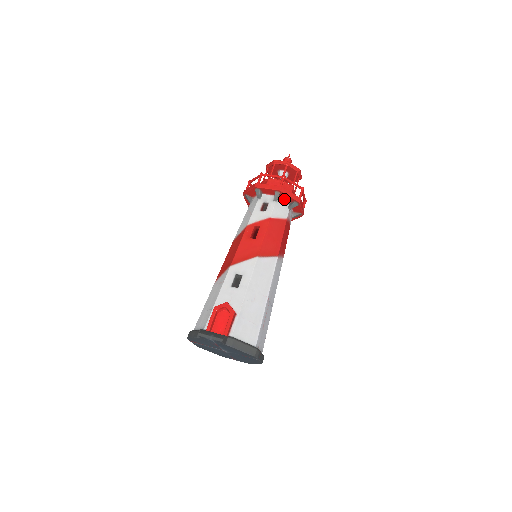
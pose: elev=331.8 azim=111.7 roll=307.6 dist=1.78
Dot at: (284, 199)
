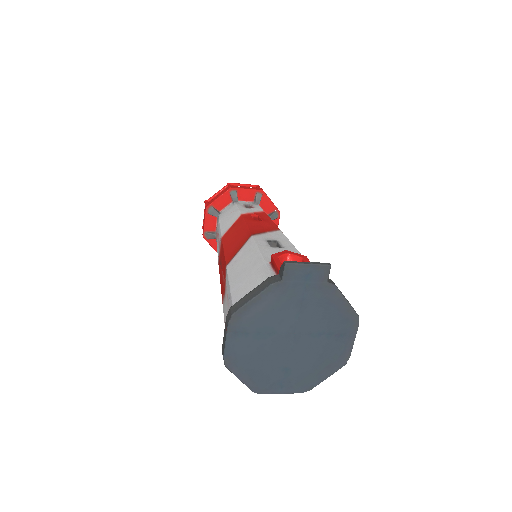
Dot at: occluded
